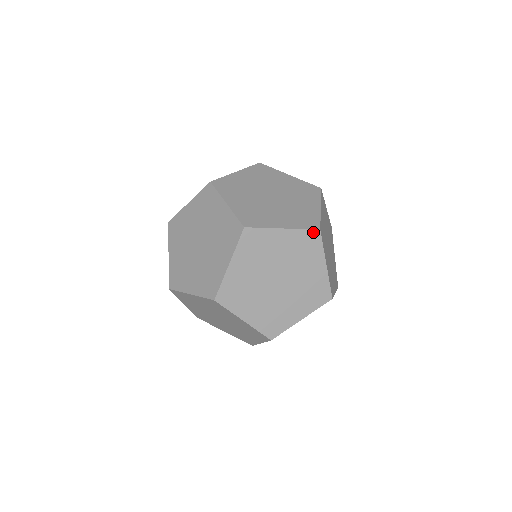
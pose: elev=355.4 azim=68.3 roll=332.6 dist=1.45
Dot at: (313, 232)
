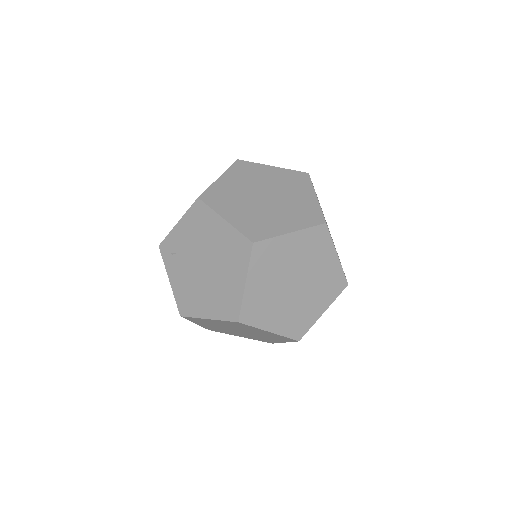
Dot at: (344, 281)
